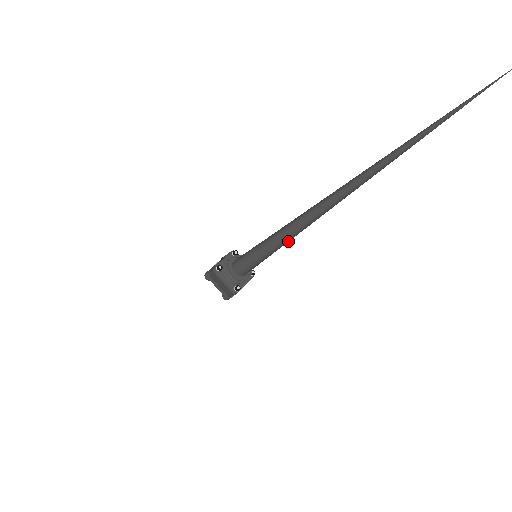
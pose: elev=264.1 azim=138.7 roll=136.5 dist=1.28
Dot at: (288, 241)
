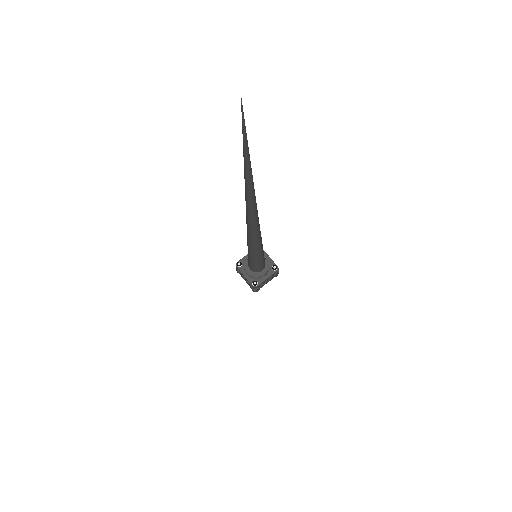
Dot at: (257, 247)
